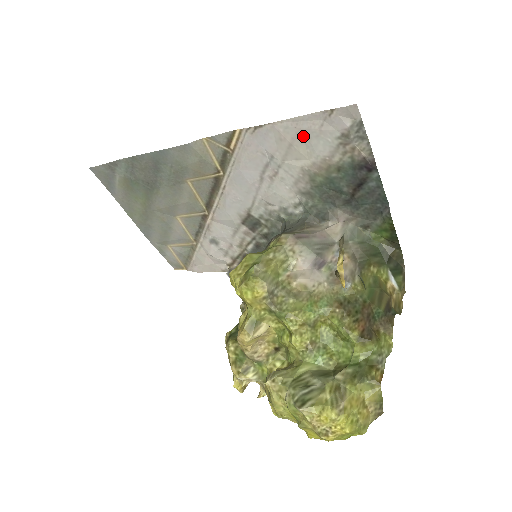
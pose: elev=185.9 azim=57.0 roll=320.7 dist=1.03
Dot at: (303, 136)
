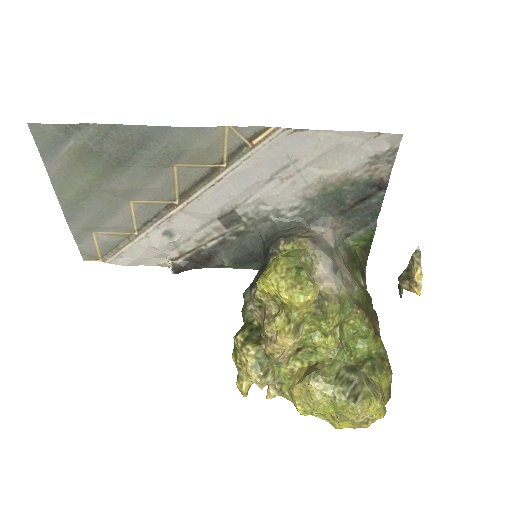
Dot at: (340, 149)
